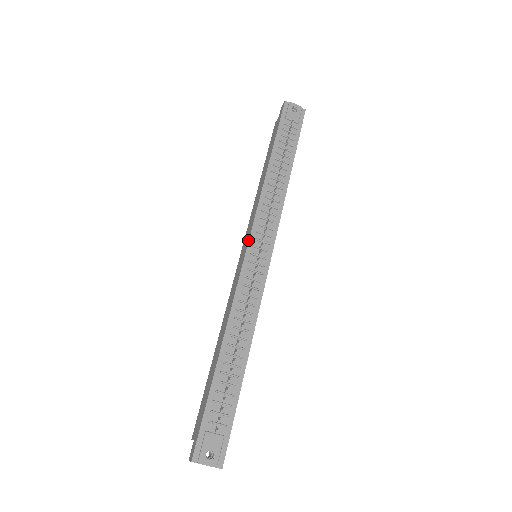
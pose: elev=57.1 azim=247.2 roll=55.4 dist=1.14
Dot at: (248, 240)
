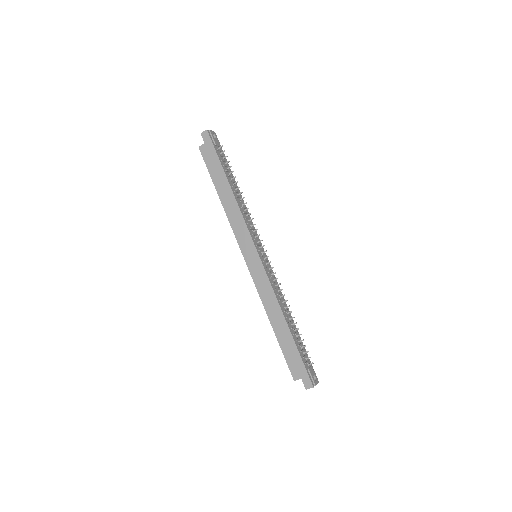
Dot at: (255, 248)
